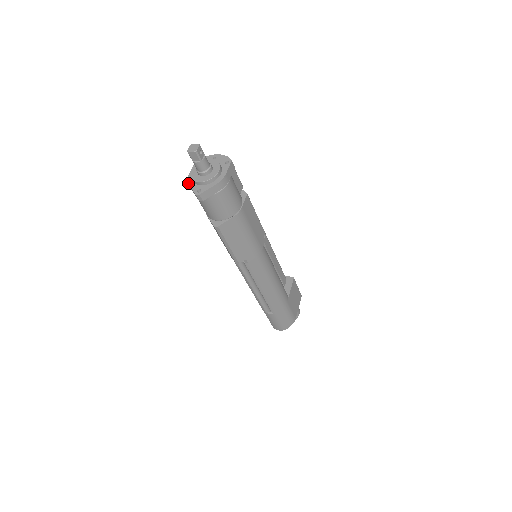
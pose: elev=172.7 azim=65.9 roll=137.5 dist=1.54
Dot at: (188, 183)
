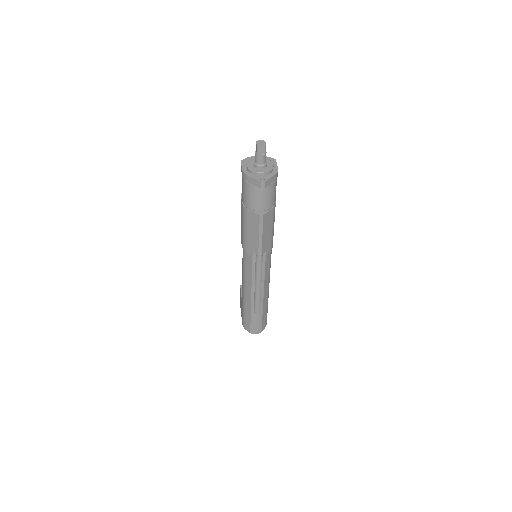
Dot at: (247, 175)
